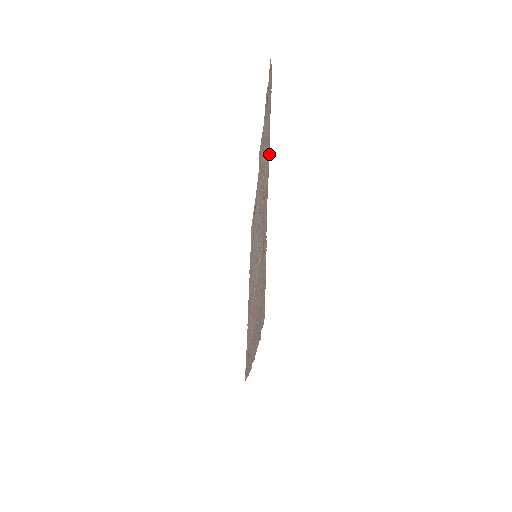
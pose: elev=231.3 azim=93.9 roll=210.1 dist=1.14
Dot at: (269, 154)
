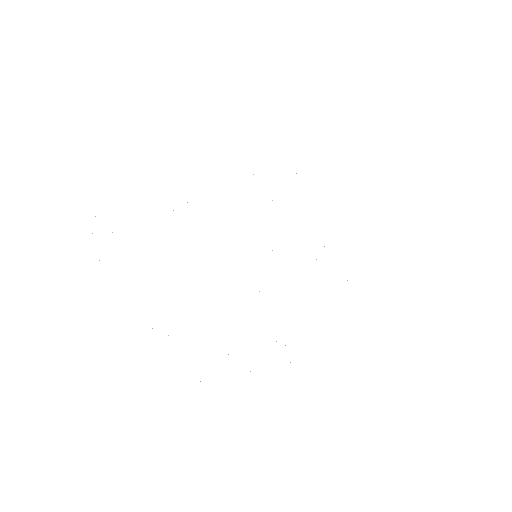
Dot at: occluded
